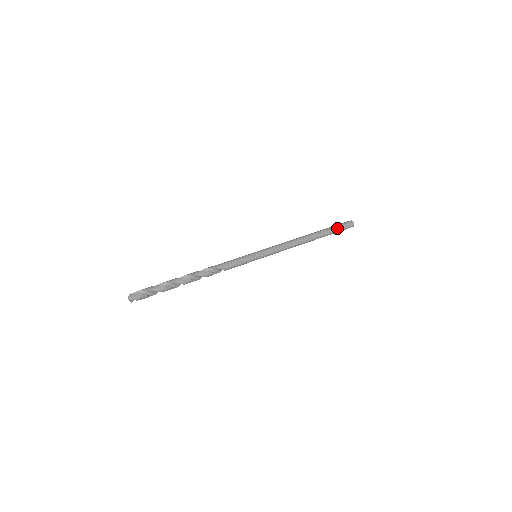
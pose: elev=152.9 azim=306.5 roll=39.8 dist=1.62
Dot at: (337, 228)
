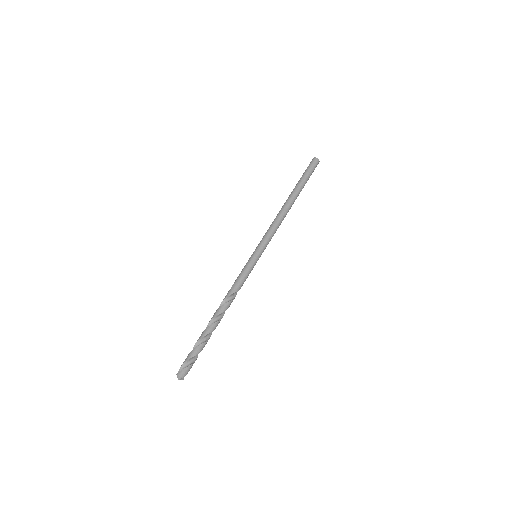
Dot at: (306, 175)
